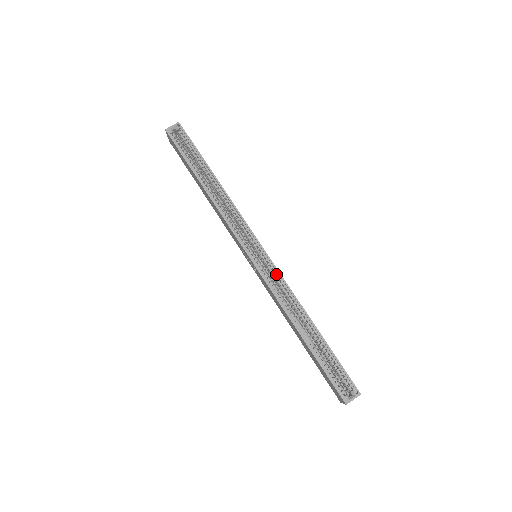
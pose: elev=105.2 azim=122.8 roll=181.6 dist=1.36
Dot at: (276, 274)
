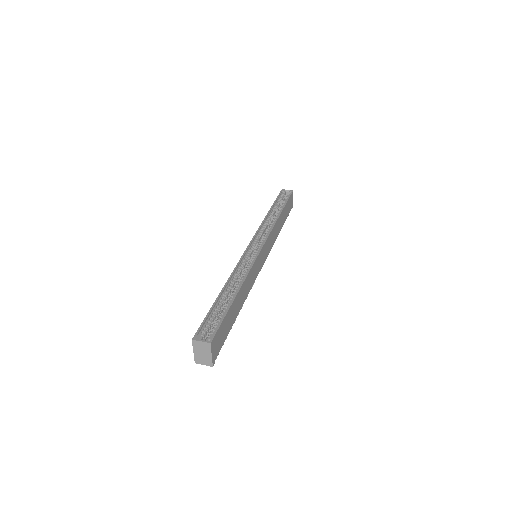
Dot at: (253, 261)
